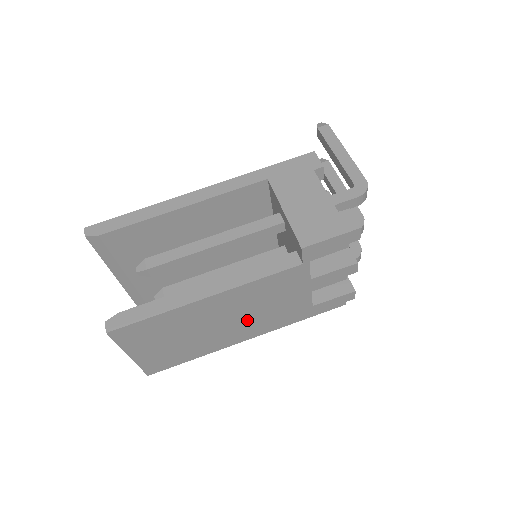
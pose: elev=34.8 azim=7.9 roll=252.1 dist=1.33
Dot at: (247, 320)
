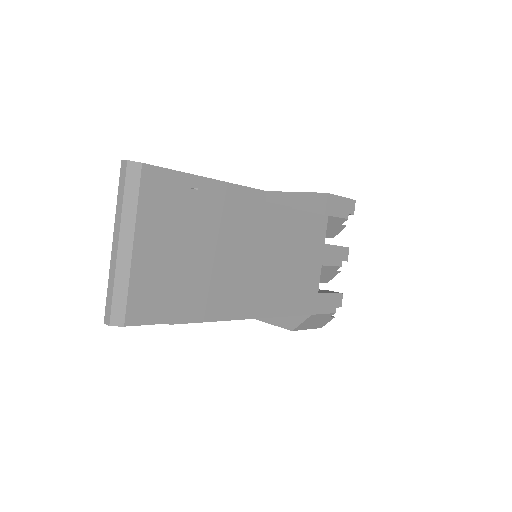
Dot at: (277, 274)
